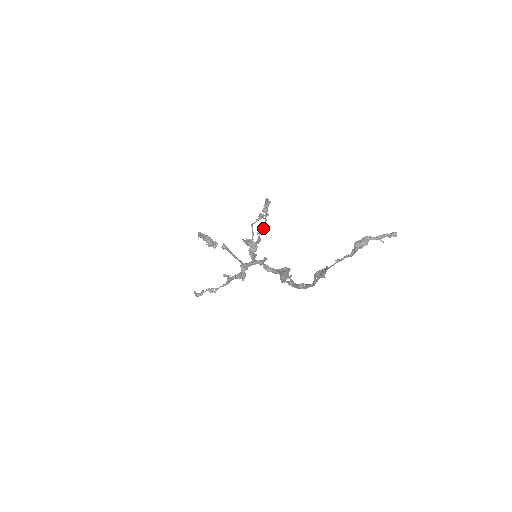
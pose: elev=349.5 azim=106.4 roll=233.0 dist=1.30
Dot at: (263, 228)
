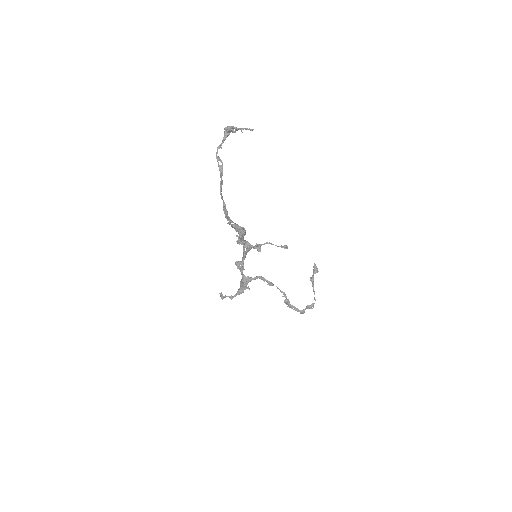
Dot at: (312, 305)
